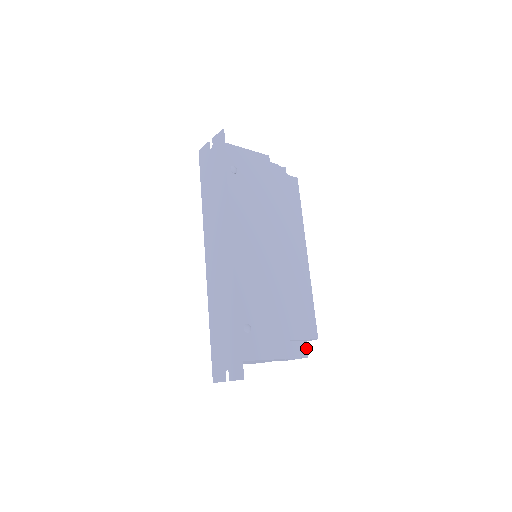
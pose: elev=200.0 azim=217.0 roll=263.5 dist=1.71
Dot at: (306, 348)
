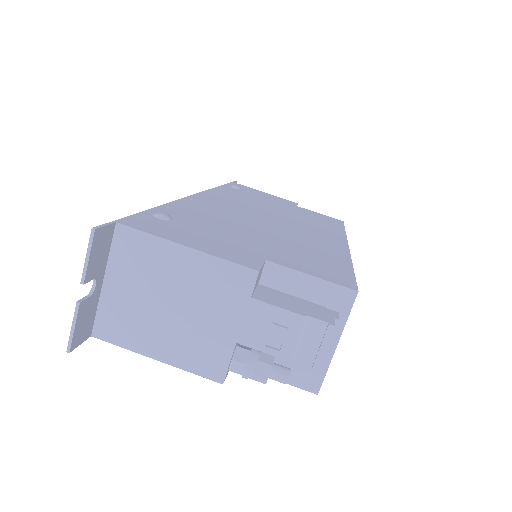
Dot at: (330, 315)
